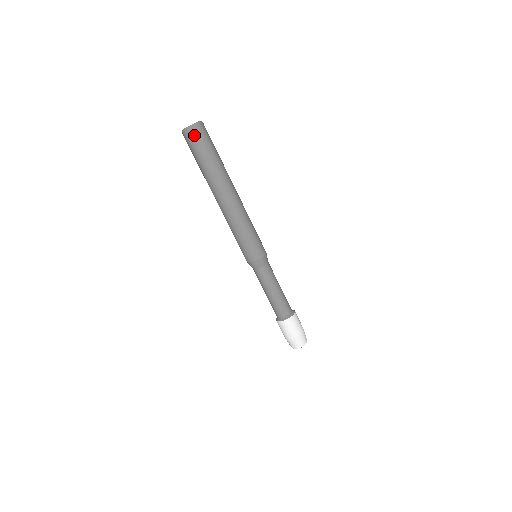
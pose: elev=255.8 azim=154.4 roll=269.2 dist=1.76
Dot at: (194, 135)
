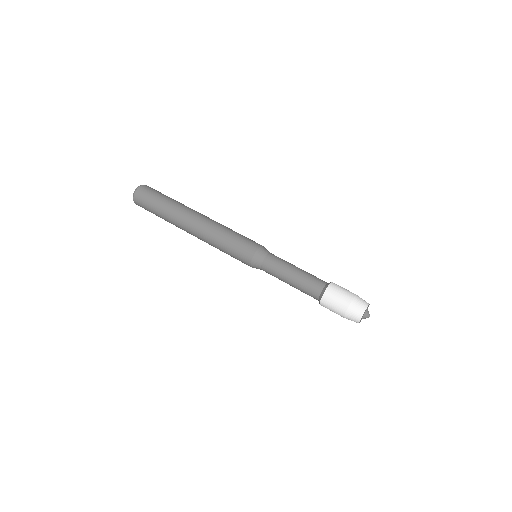
Dot at: (141, 194)
